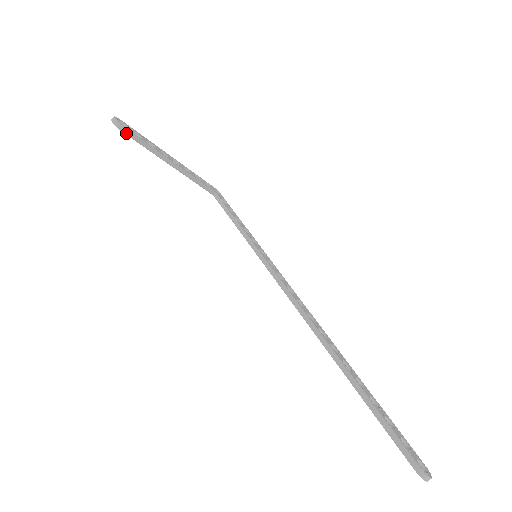
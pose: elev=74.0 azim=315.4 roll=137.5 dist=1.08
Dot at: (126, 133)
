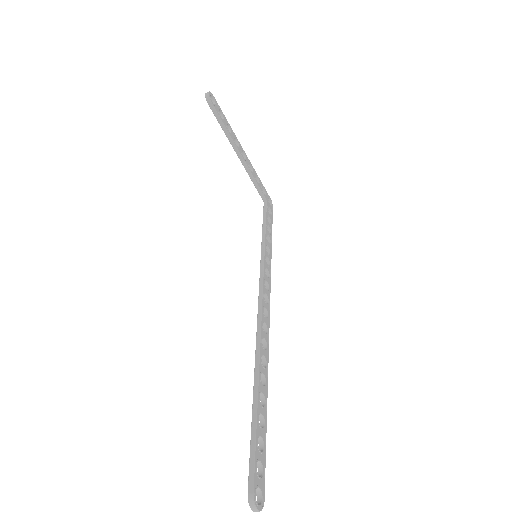
Dot at: (211, 107)
